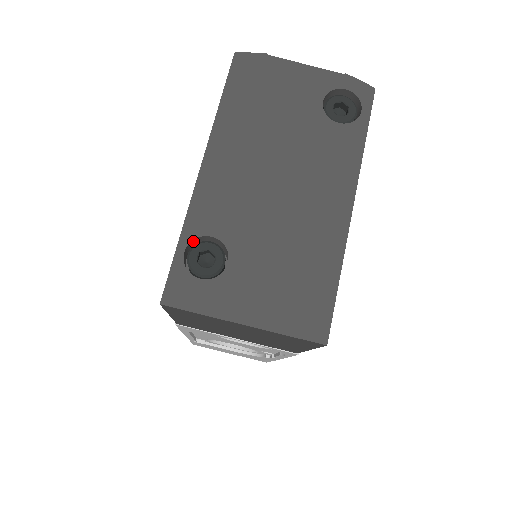
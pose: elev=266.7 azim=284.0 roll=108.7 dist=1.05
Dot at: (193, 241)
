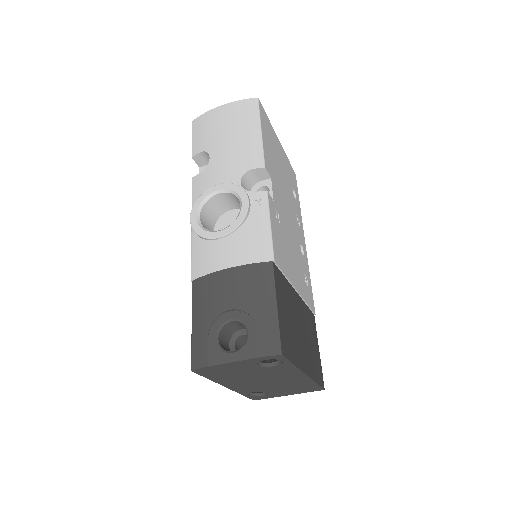
Dot at: occluded
